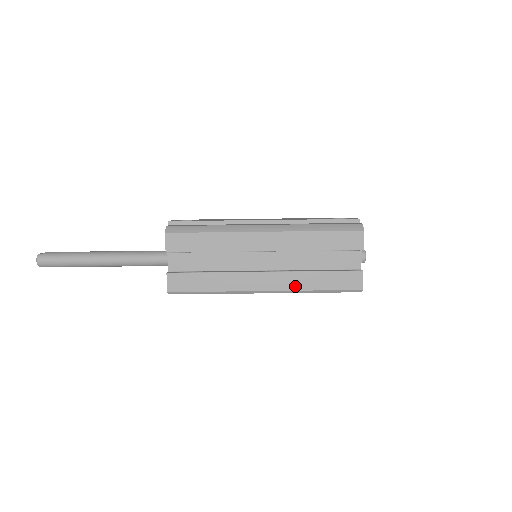
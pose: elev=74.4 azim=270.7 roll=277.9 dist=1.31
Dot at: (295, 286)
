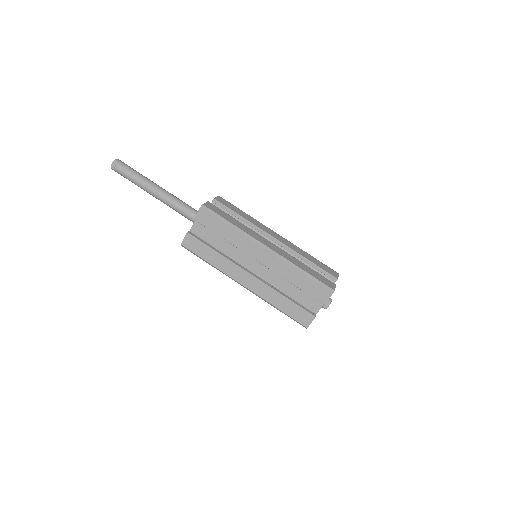
Dot at: (289, 259)
